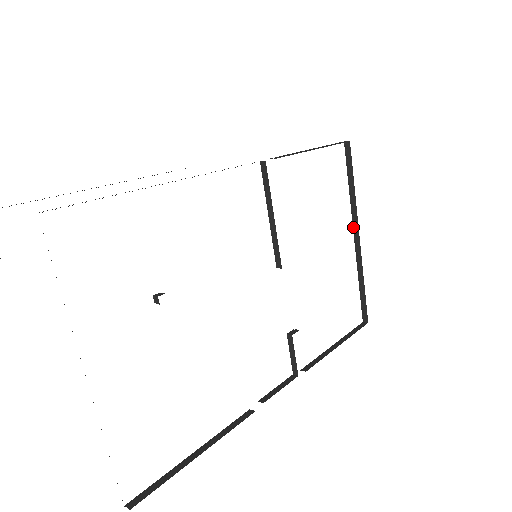
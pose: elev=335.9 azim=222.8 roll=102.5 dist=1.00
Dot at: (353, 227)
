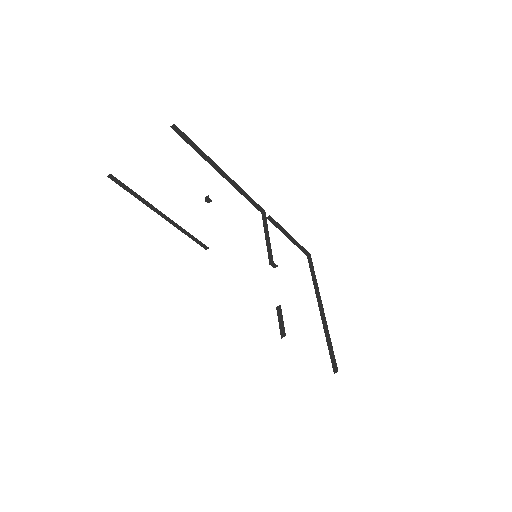
Dot at: (318, 303)
